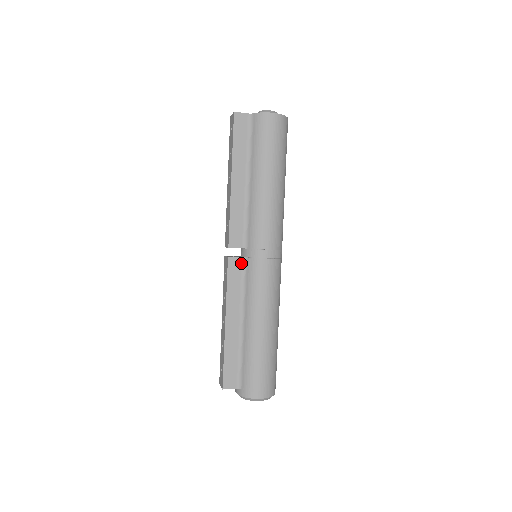
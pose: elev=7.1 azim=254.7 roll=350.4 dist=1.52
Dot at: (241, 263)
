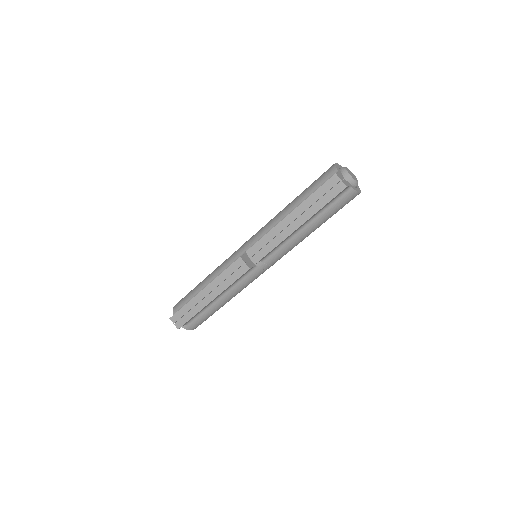
Dot at: (251, 269)
